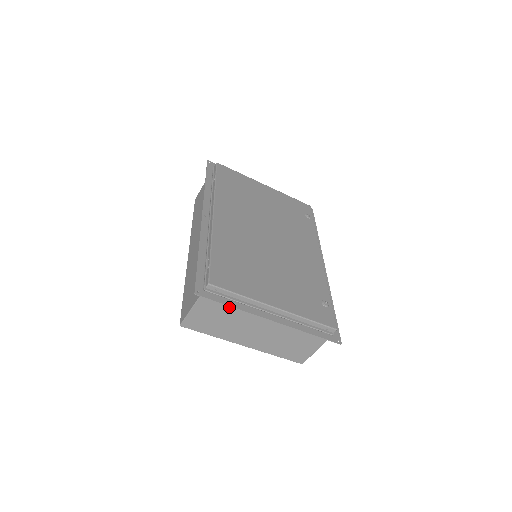
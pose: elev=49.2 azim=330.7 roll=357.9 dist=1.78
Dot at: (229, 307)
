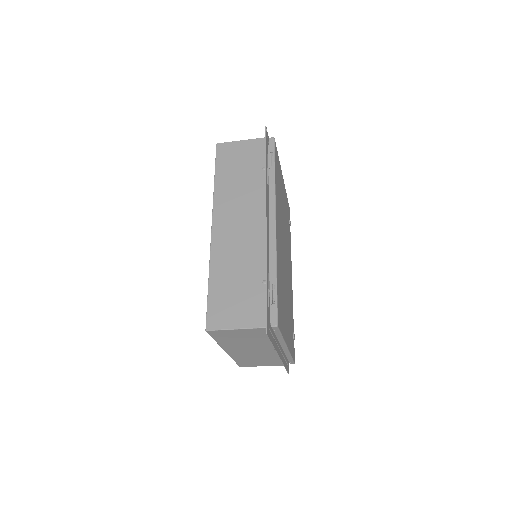
Dot at: (263, 338)
